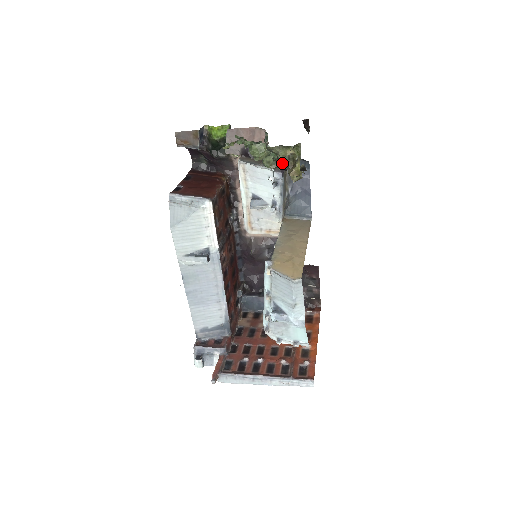
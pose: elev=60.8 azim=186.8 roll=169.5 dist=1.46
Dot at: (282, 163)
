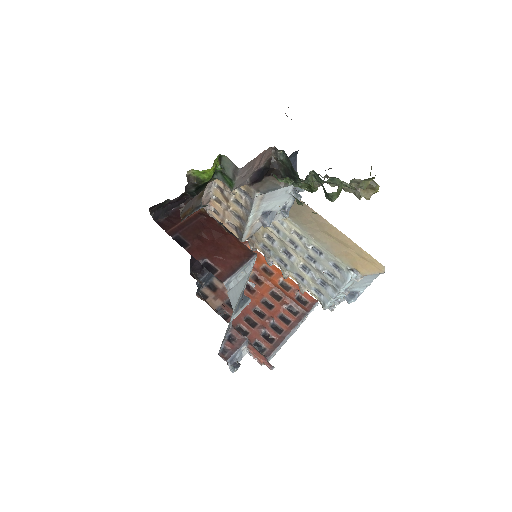
Dot at: occluded
